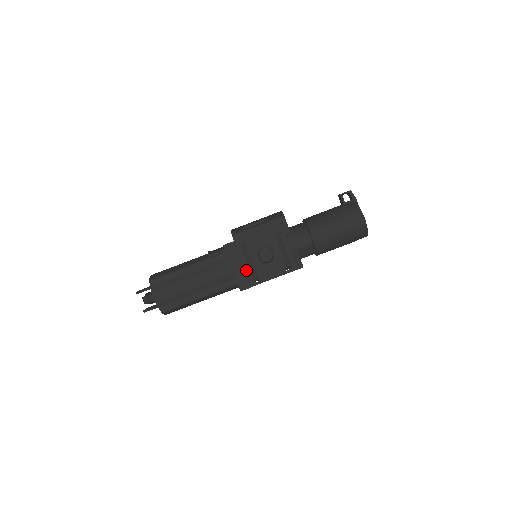
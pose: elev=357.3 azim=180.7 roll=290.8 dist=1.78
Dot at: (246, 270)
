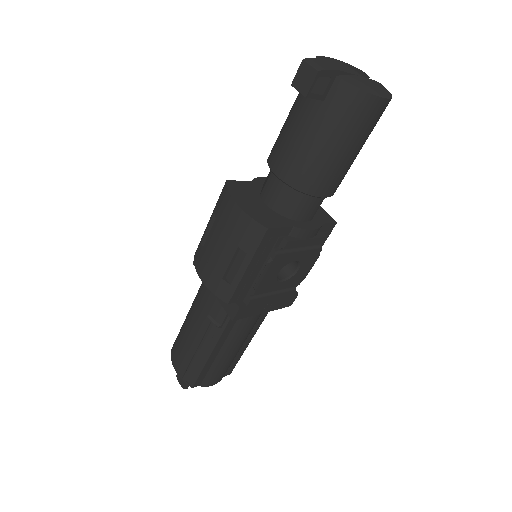
Dot at: (279, 298)
